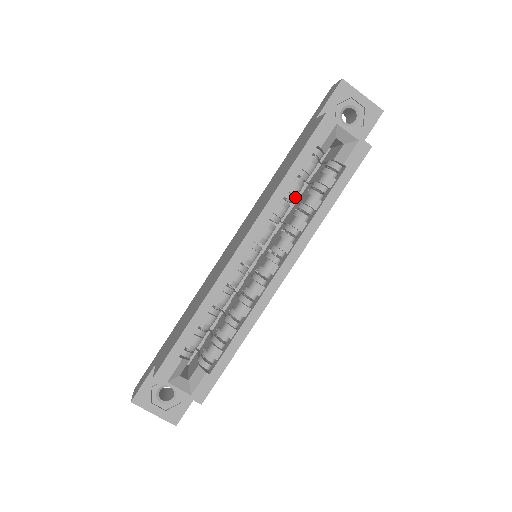
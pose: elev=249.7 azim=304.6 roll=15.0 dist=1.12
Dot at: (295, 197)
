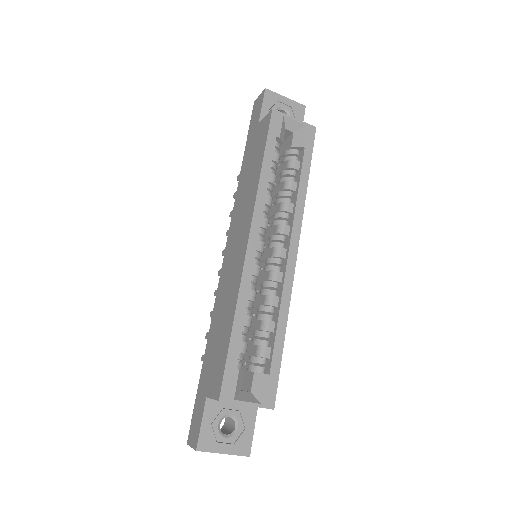
Dot at: occluded
